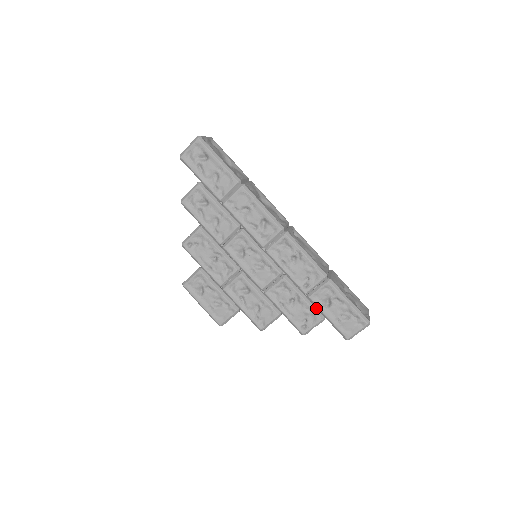
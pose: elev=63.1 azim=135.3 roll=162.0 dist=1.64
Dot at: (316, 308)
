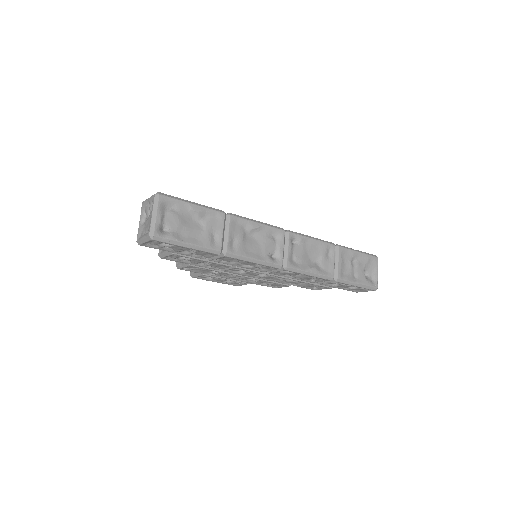
Dot at: occluded
